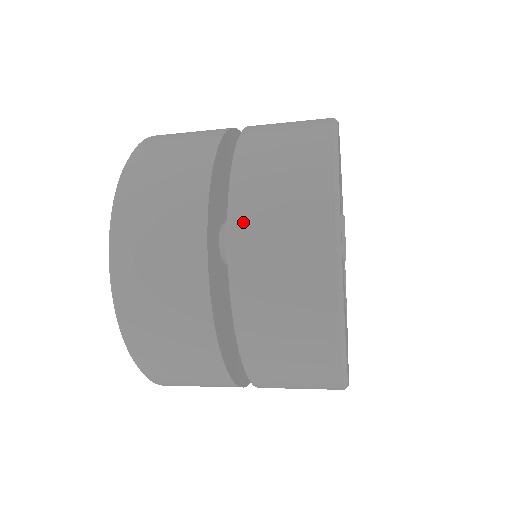
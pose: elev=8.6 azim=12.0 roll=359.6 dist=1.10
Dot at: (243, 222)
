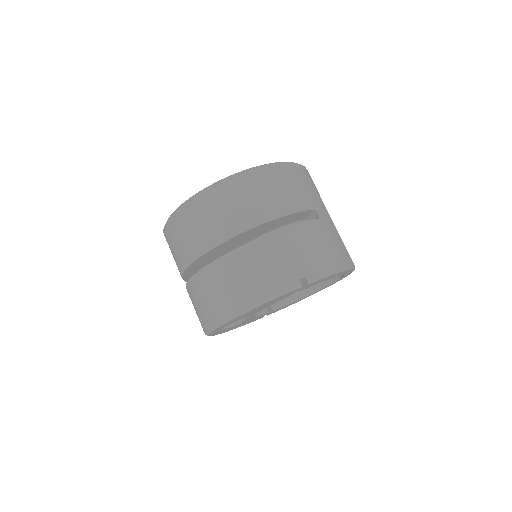
Dot at: (189, 292)
